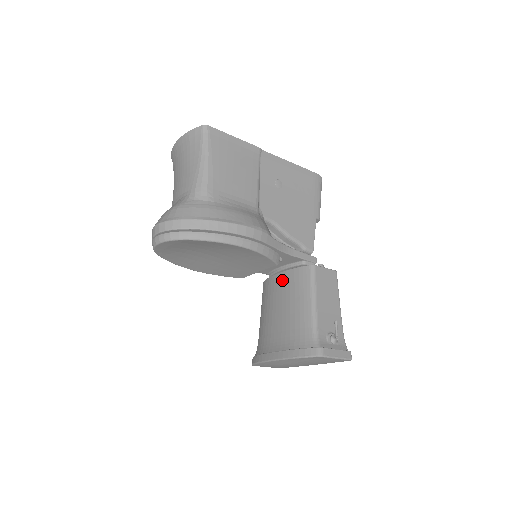
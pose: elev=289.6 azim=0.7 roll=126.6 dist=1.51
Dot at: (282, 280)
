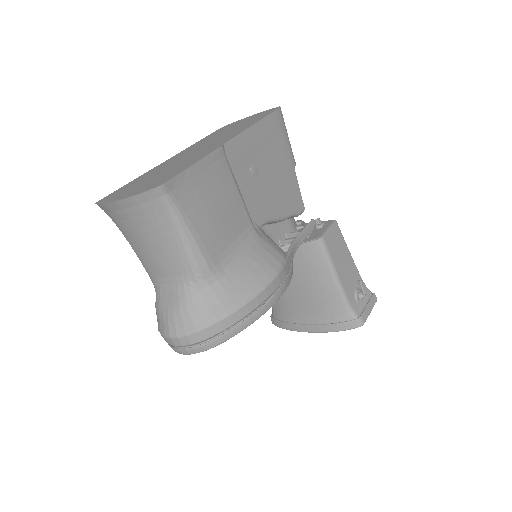
Dot at: occluded
